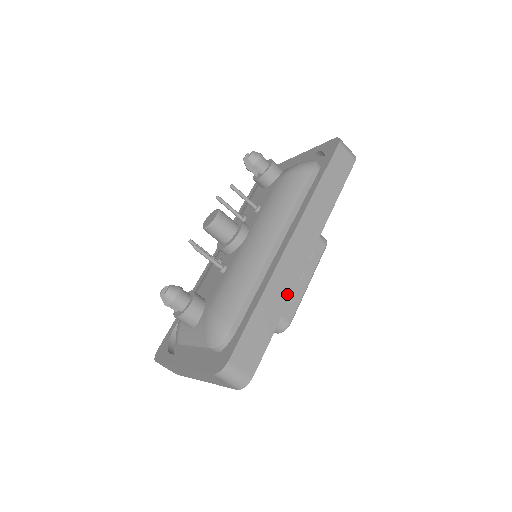
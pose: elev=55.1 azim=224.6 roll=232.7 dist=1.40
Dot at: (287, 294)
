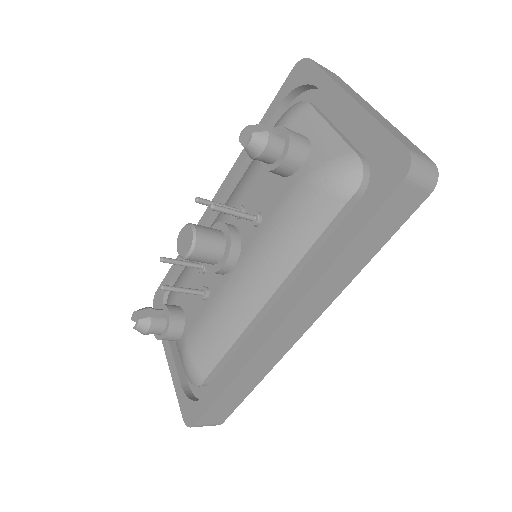
Dot at: (268, 368)
